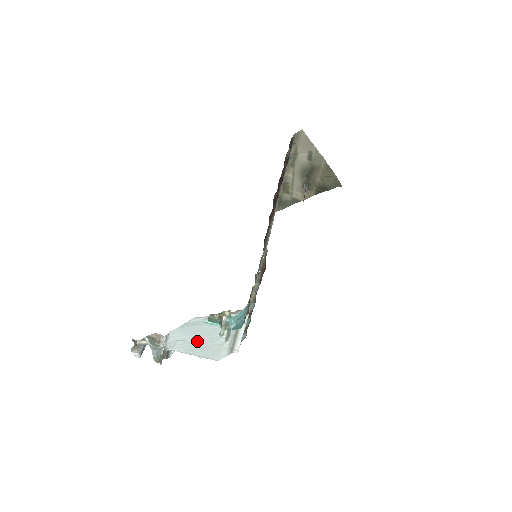
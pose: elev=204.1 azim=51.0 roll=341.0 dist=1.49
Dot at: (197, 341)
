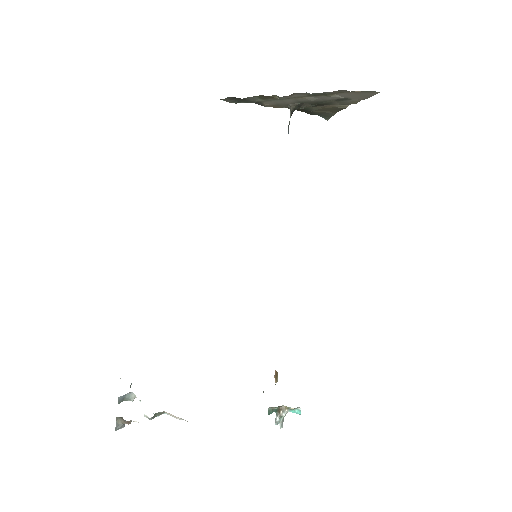
Dot at: occluded
